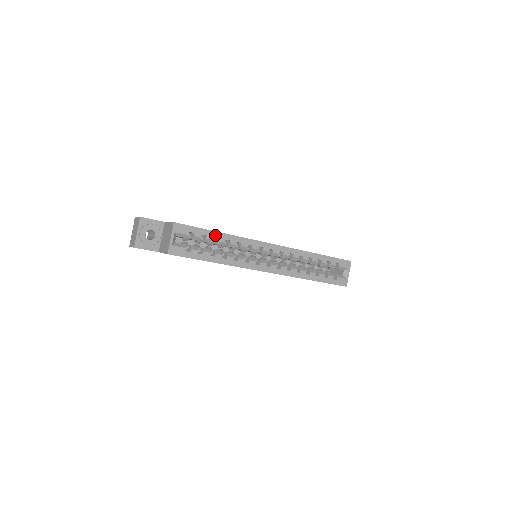
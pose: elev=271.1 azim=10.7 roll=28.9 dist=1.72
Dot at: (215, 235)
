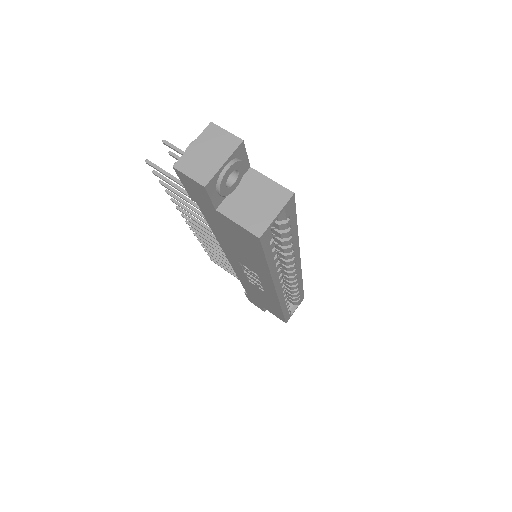
Dot at: (294, 231)
